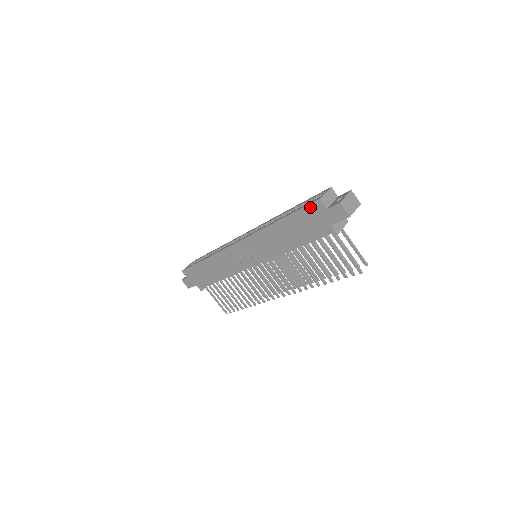
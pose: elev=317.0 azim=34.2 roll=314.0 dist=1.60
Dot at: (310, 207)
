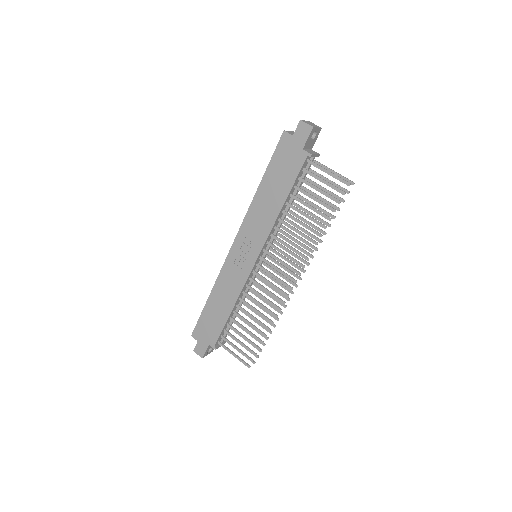
Dot at: (280, 145)
